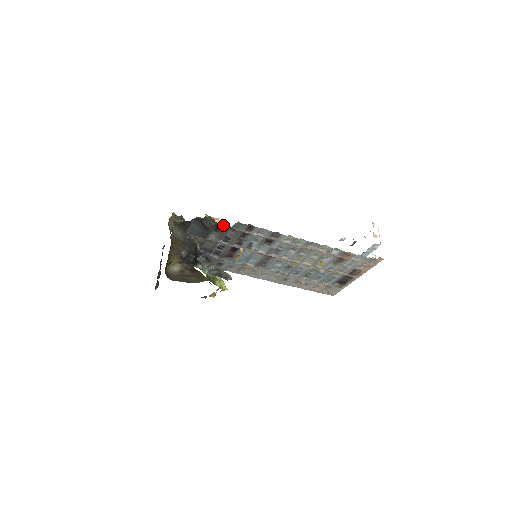
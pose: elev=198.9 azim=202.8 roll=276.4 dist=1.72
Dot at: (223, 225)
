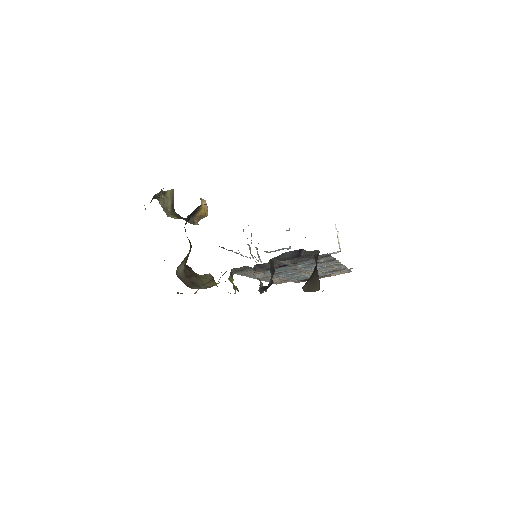
Dot at: occluded
